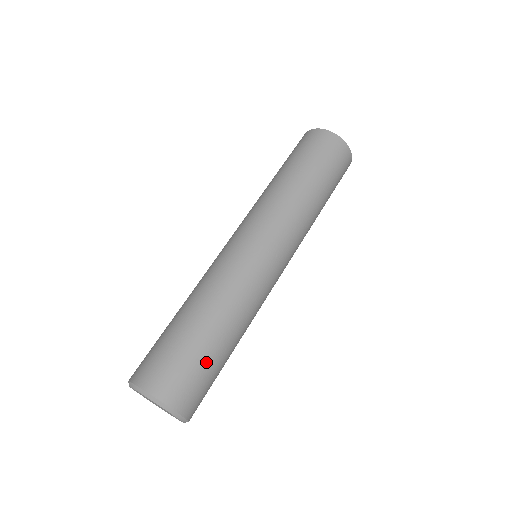
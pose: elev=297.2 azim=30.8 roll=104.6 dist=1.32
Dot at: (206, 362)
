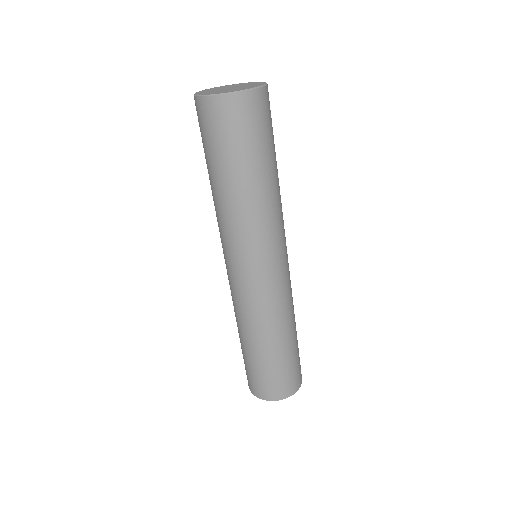
Dot at: (288, 363)
